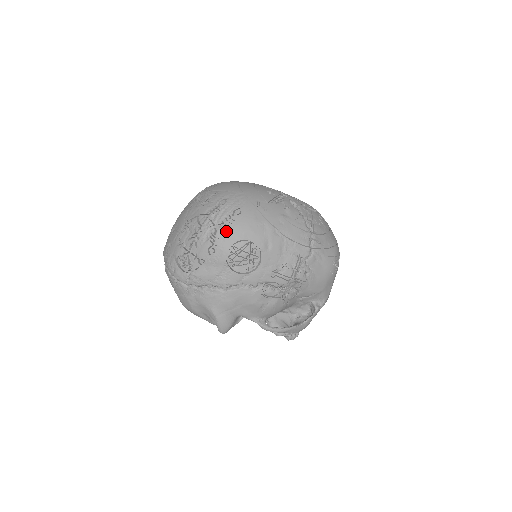
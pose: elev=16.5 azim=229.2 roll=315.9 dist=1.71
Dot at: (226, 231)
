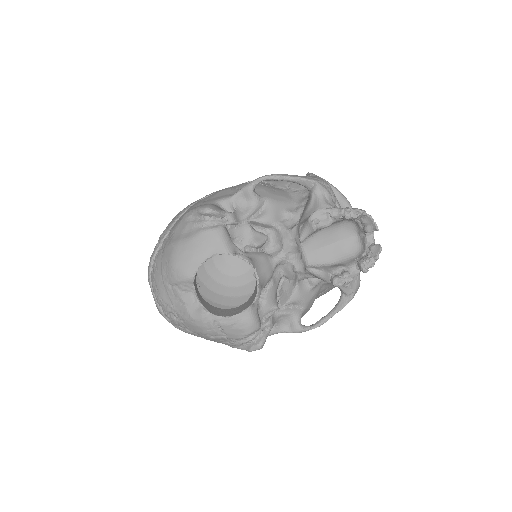
Dot at: occluded
